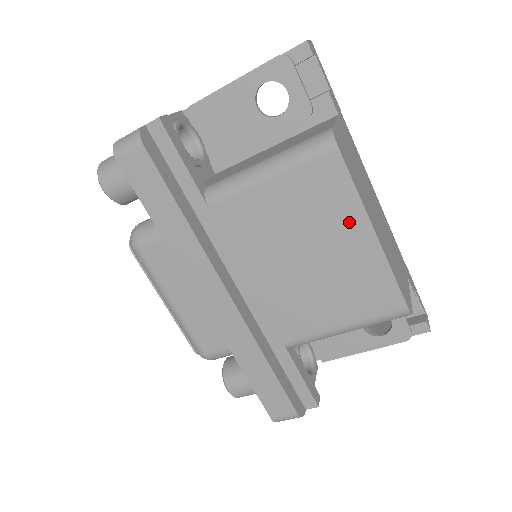
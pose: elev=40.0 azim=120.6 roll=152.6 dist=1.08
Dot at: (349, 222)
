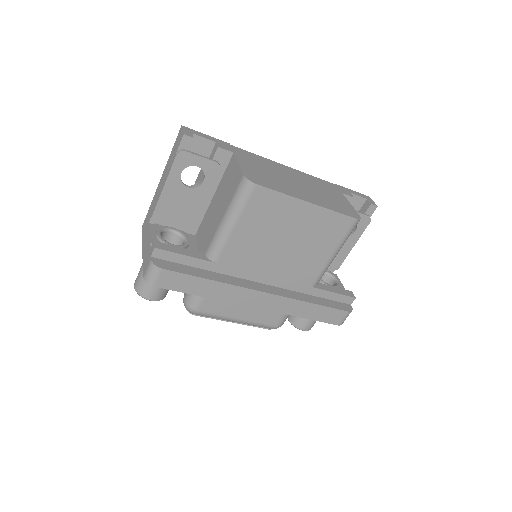
Dot at: (292, 209)
